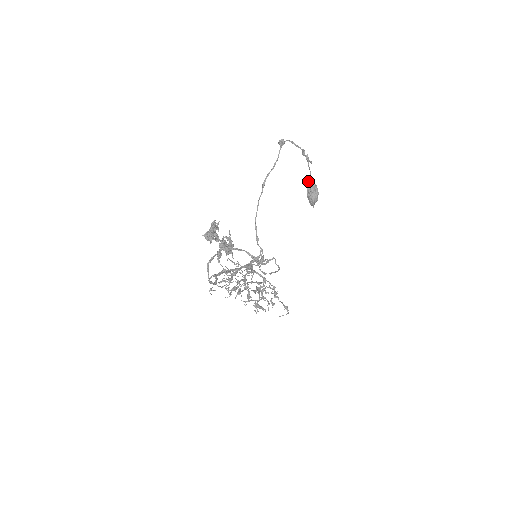
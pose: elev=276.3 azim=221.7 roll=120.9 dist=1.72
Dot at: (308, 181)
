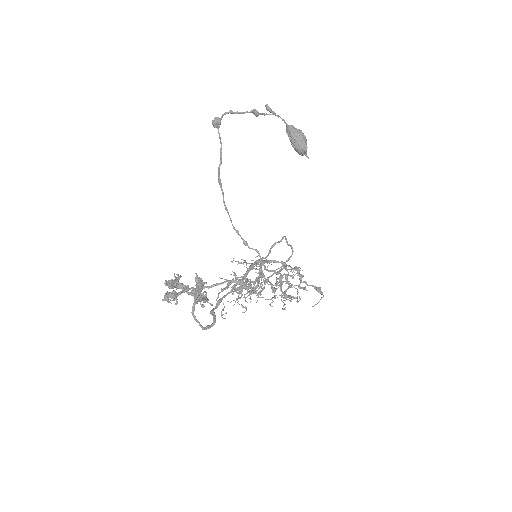
Dot at: (286, 130)
